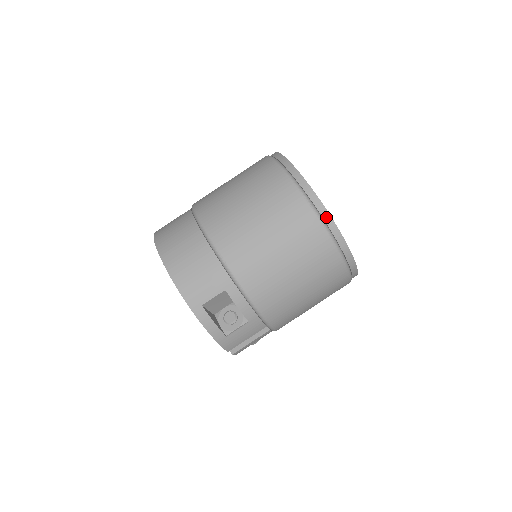
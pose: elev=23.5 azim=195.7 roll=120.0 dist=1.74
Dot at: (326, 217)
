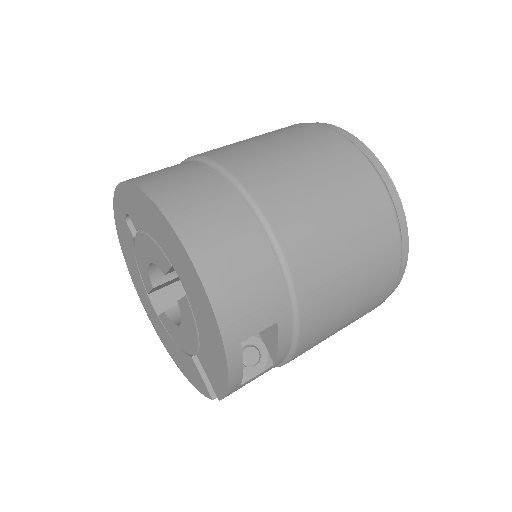
Dot at: (405, 244)
